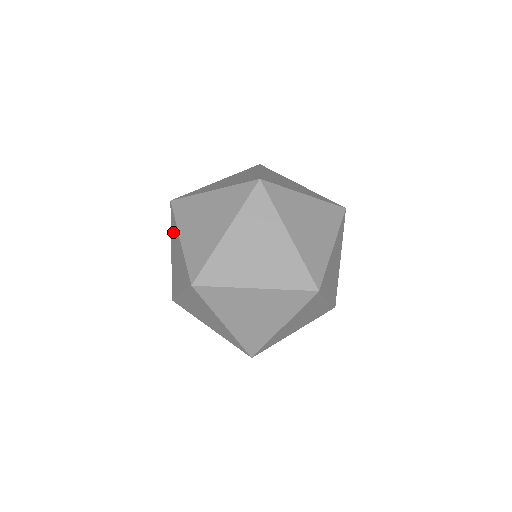
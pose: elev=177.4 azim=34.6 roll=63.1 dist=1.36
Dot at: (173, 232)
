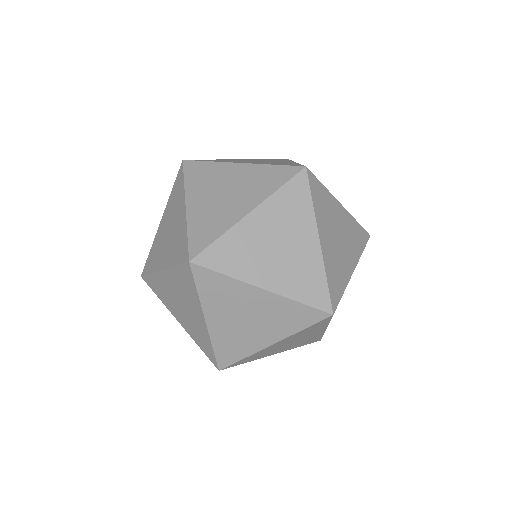
Dot at: occluded
